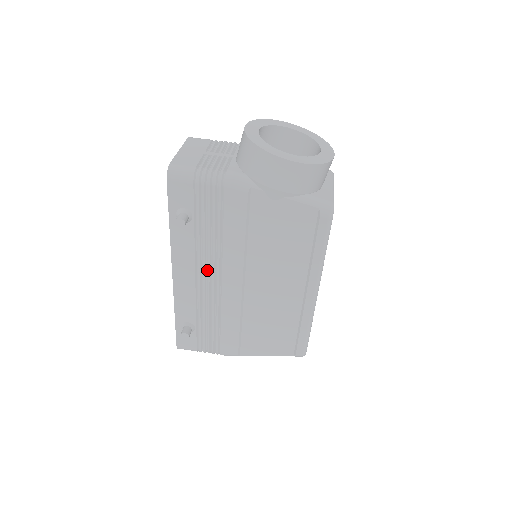
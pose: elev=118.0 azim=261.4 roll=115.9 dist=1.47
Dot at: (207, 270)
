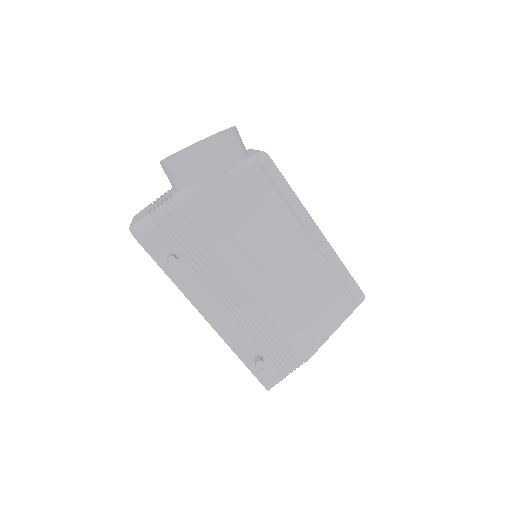
Dot at: (226, 289)
